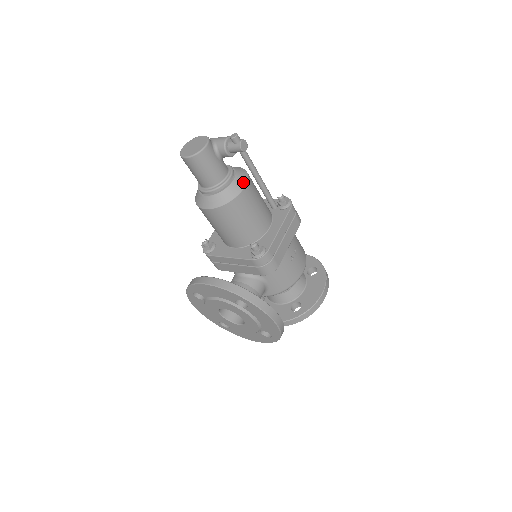
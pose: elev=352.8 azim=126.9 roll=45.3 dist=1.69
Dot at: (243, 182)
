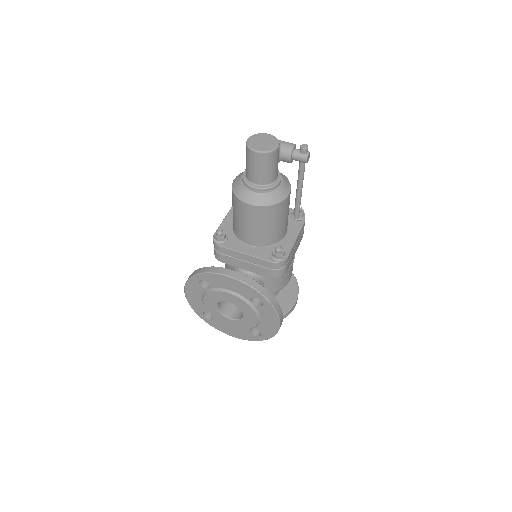
Dot at: (288, 189)
